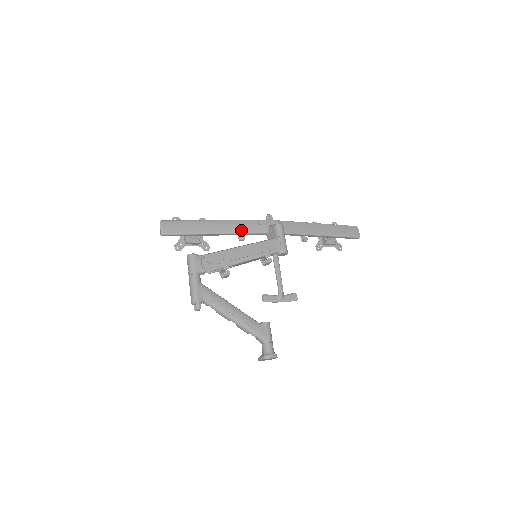
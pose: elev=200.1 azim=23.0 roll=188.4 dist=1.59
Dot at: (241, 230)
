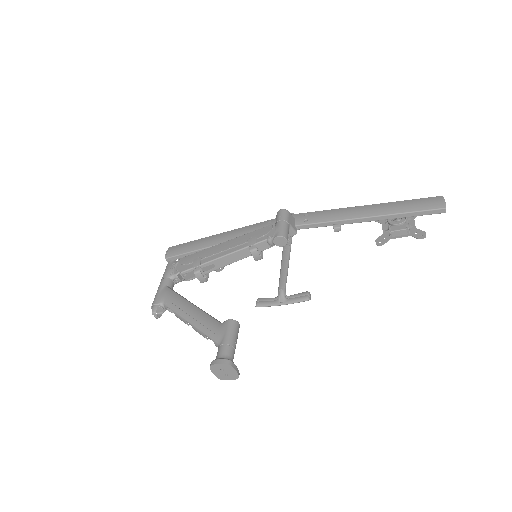
Dot at: occluded
